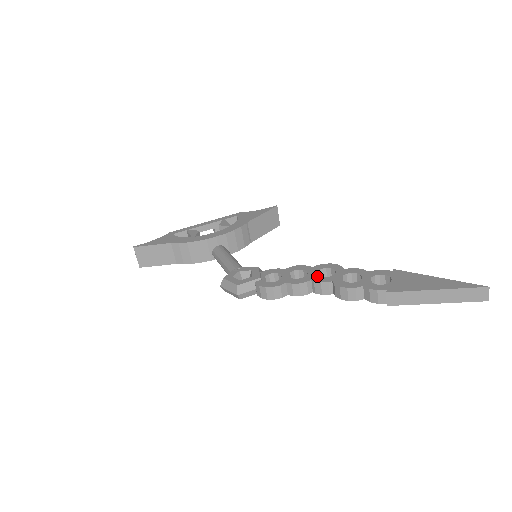
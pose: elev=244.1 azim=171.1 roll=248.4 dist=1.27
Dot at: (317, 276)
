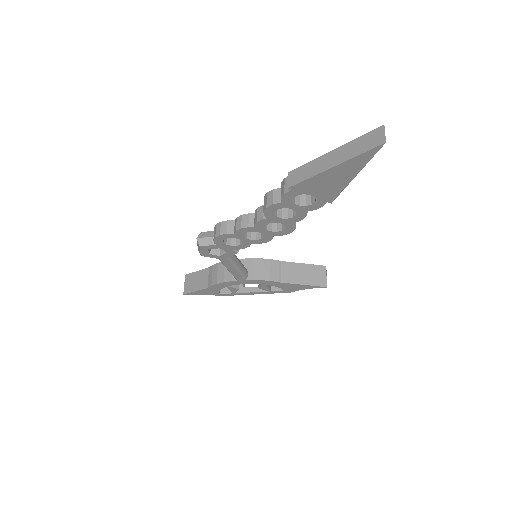
Dot at: occluded
